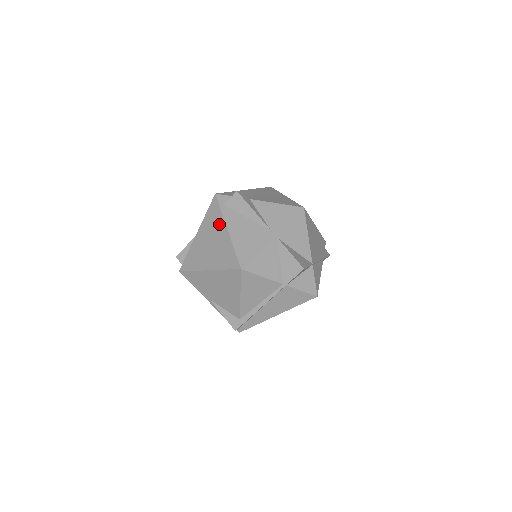
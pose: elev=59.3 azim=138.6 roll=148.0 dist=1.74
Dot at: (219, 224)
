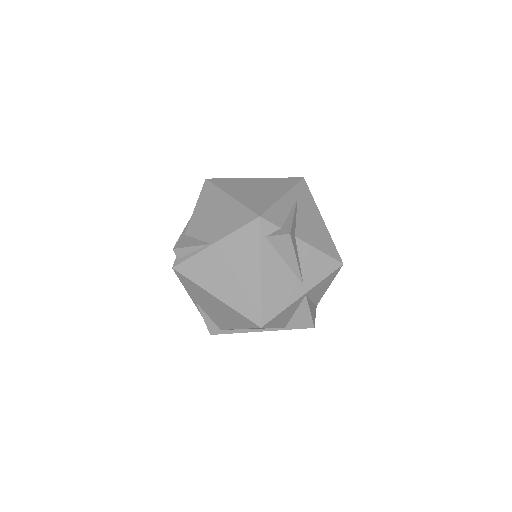
Dot at: (251, 258)
